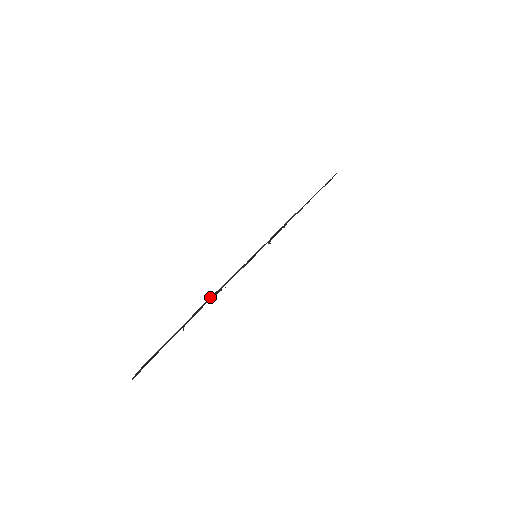
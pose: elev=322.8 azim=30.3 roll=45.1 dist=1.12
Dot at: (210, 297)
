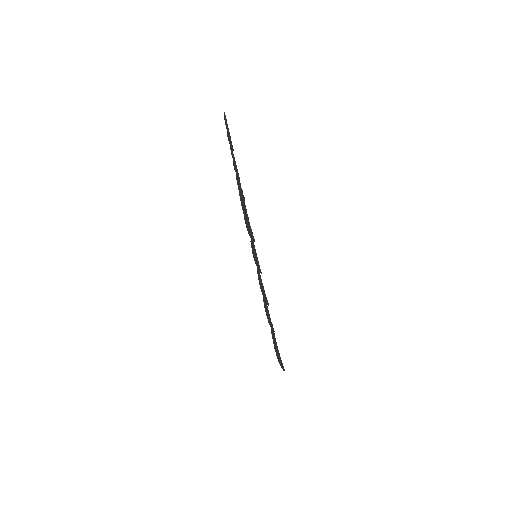
Dot at: (264, 303)
